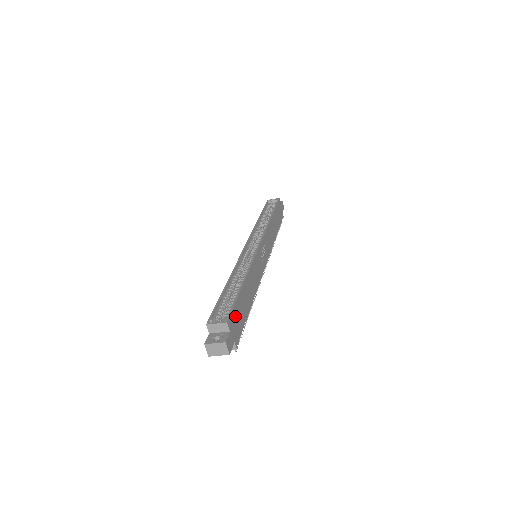
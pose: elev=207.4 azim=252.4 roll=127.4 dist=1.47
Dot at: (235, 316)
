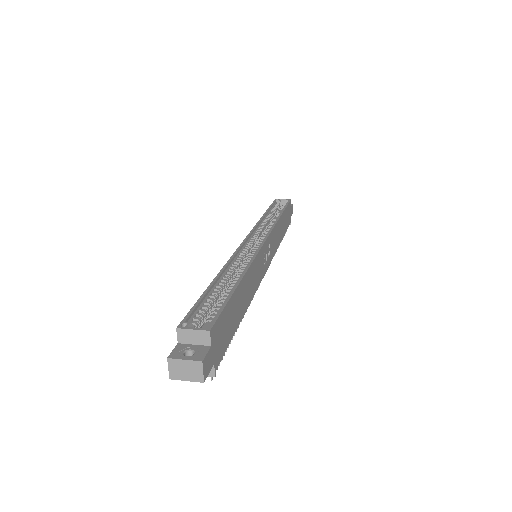
Dot at: (222, 325)
